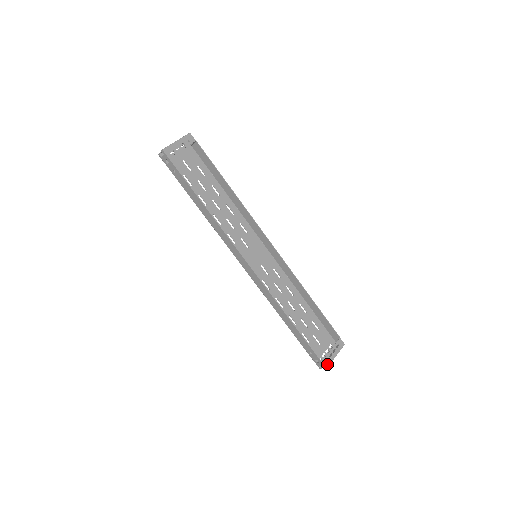
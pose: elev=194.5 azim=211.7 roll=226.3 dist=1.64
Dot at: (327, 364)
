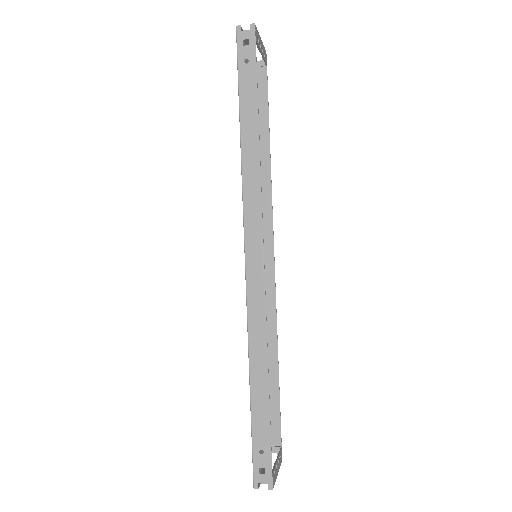
Dot at: (274, 481)
